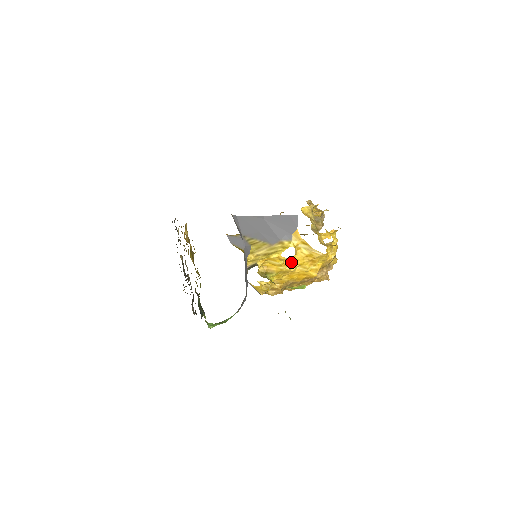
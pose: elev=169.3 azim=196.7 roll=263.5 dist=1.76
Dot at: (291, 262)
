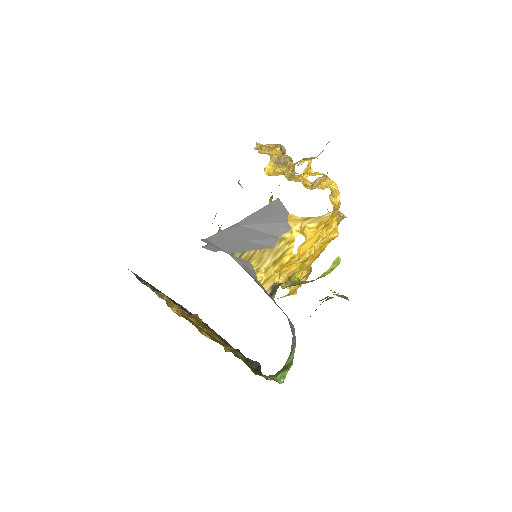
Dot at: (306, 247)
